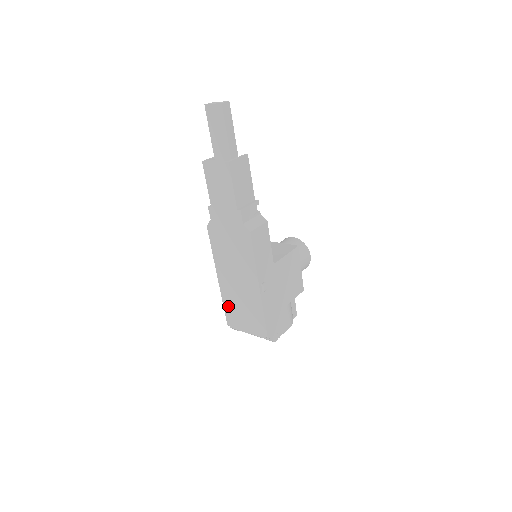
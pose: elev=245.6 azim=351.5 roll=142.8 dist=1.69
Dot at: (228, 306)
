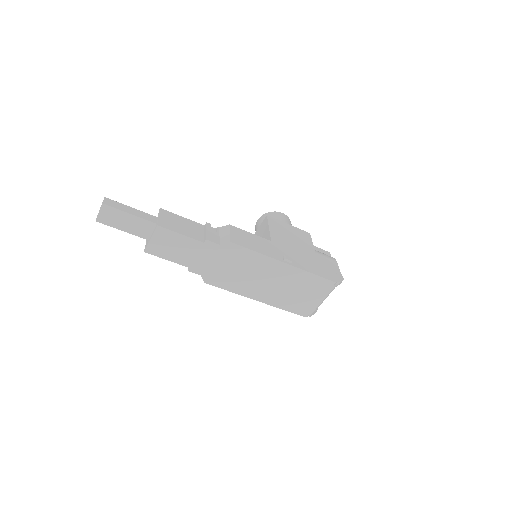
Dot at: (288, 306)
